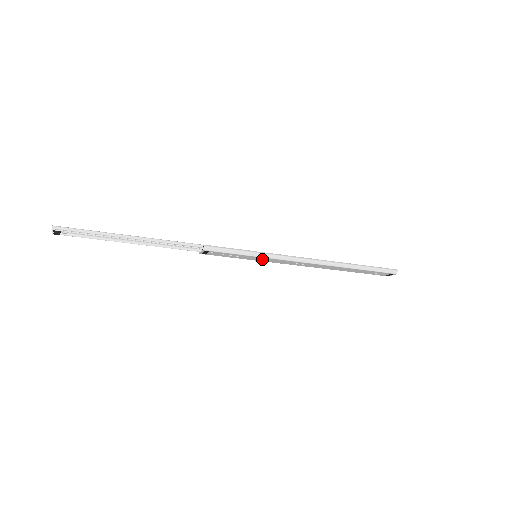
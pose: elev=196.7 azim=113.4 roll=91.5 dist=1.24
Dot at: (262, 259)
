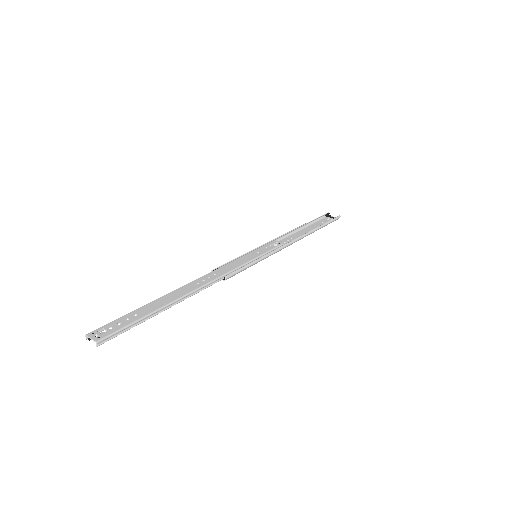
Dot at: occluded
